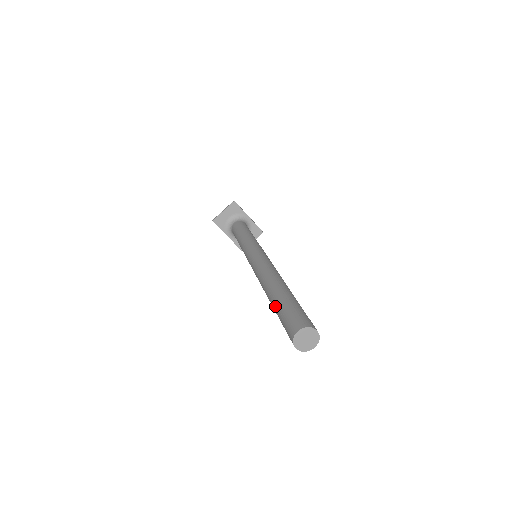
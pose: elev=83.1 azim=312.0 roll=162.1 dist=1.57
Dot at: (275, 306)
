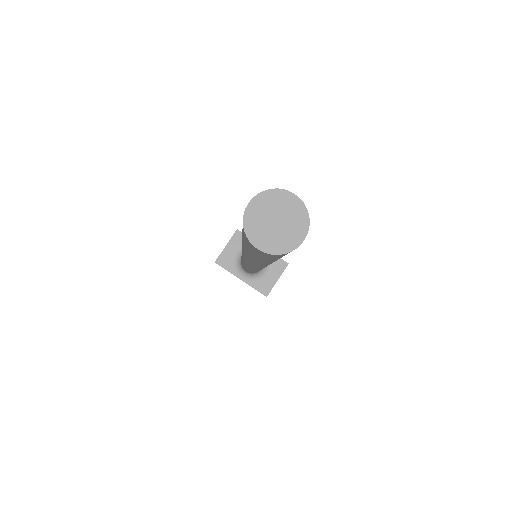
Dot at: occluded
